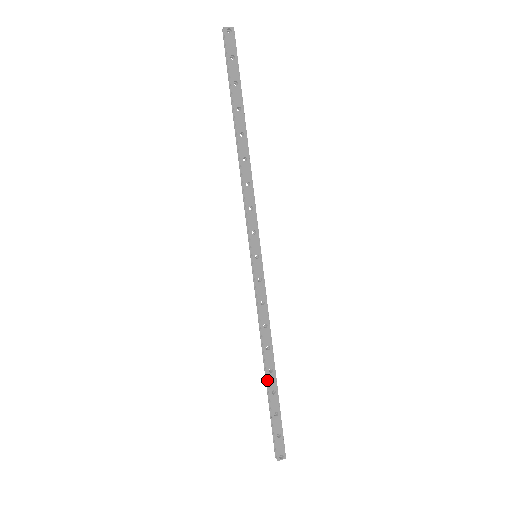
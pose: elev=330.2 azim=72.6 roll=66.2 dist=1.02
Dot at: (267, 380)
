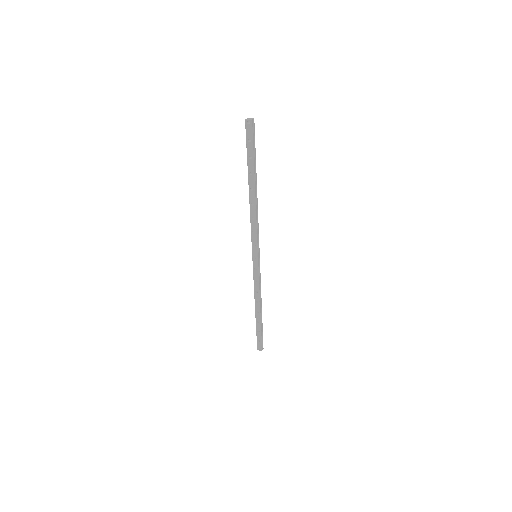
Dot at: (255, 315)
